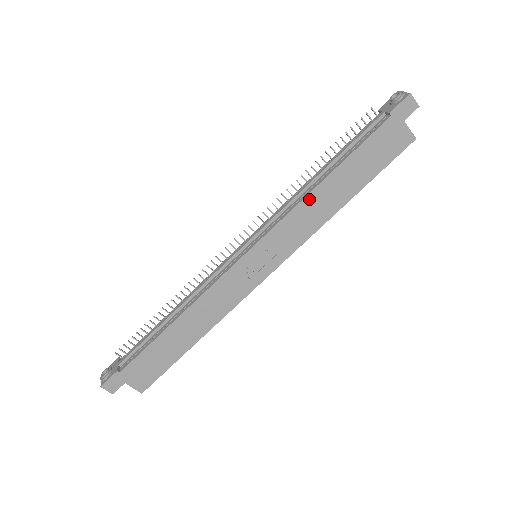
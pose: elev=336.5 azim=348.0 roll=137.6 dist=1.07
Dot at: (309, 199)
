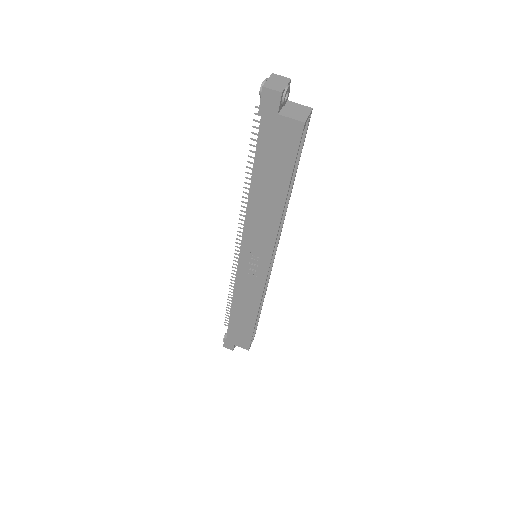
Dot at: (251, 211)
